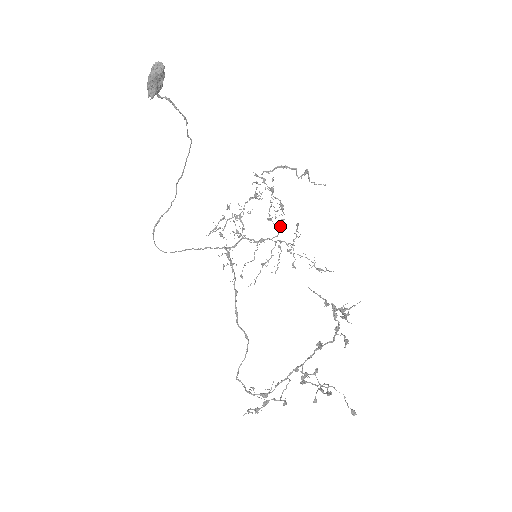
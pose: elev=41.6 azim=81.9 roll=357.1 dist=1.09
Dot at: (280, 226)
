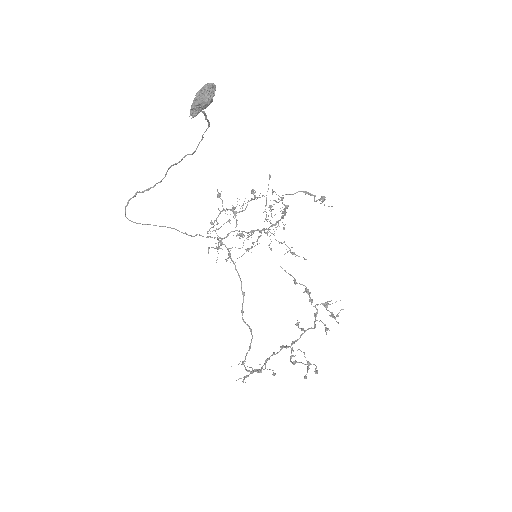
Dot at: (275, 225)
